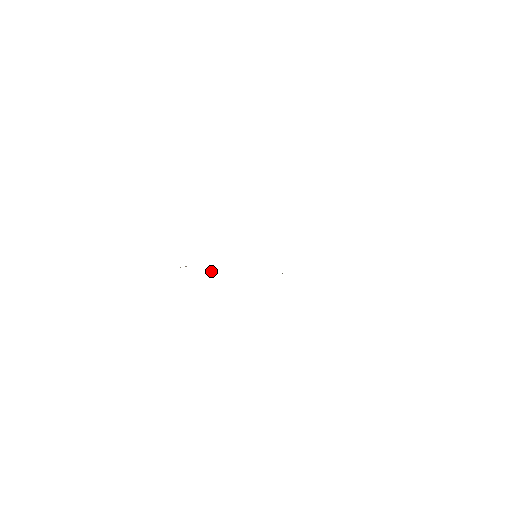
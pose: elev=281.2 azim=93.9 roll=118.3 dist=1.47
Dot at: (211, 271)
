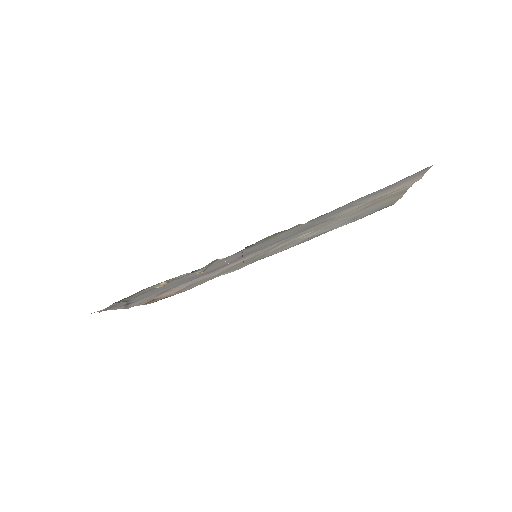
Dot at: (197, 273)
